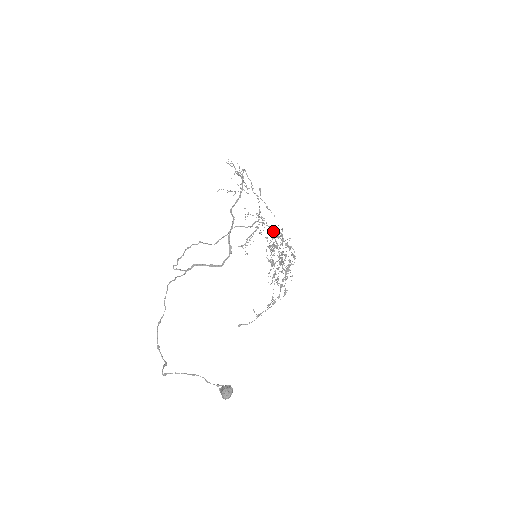
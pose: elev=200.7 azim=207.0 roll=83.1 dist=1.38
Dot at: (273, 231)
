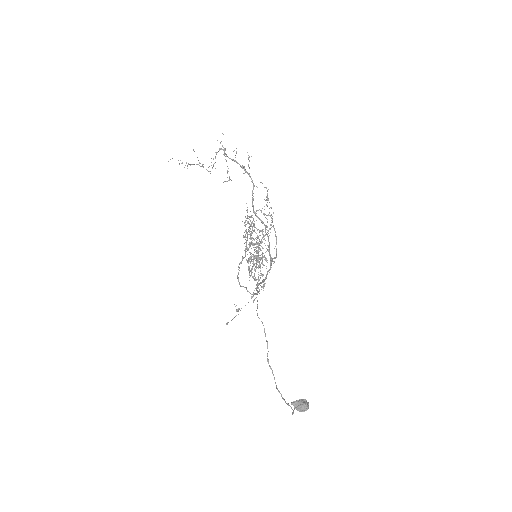
Dot at: occluded
